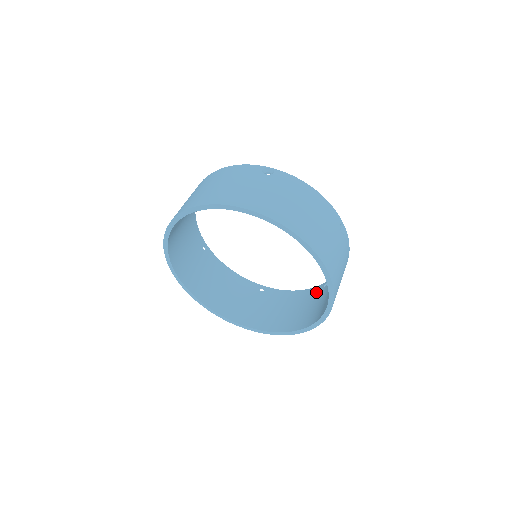
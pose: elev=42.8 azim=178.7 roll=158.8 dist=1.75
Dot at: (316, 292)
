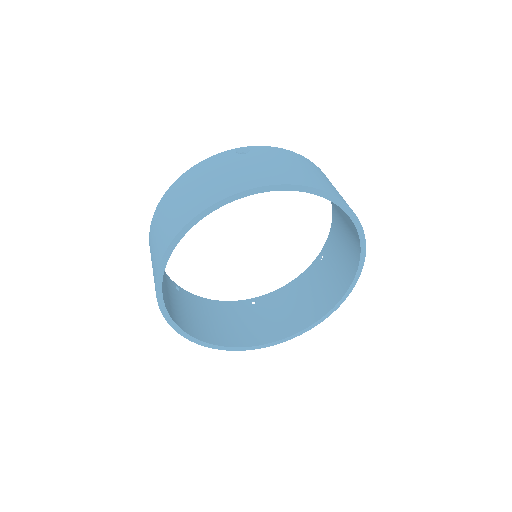
Dot at: (314, 270)
